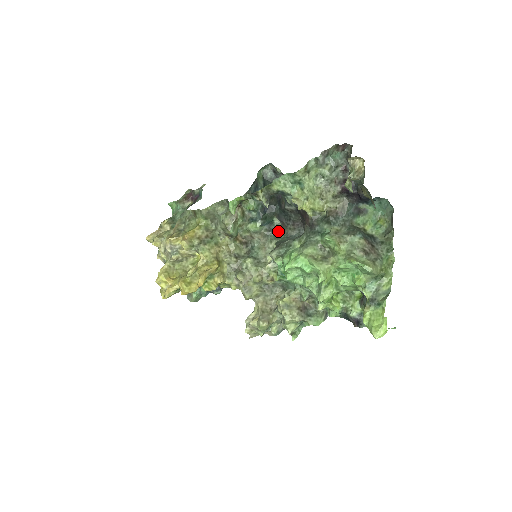
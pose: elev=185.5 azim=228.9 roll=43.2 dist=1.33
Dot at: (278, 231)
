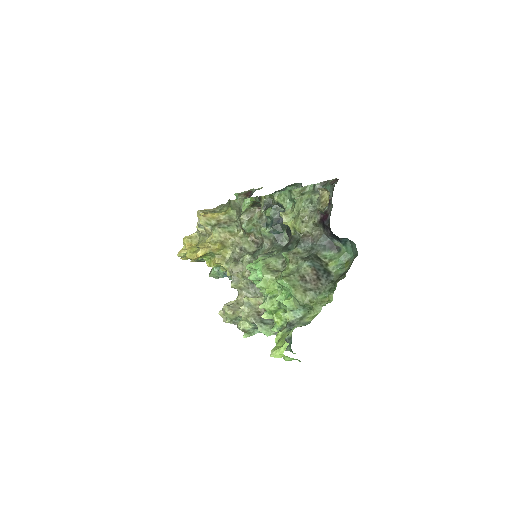
Dot at: (285, 244)
